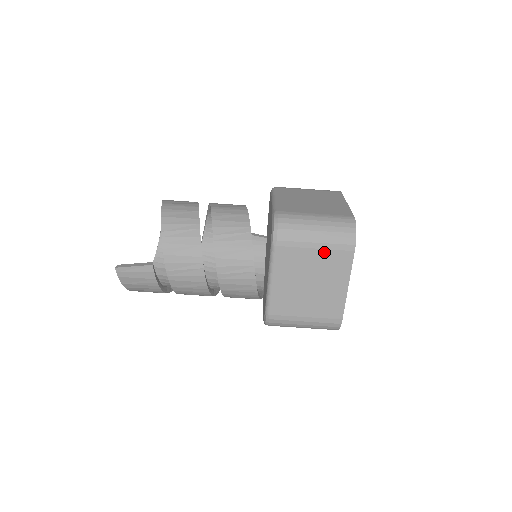
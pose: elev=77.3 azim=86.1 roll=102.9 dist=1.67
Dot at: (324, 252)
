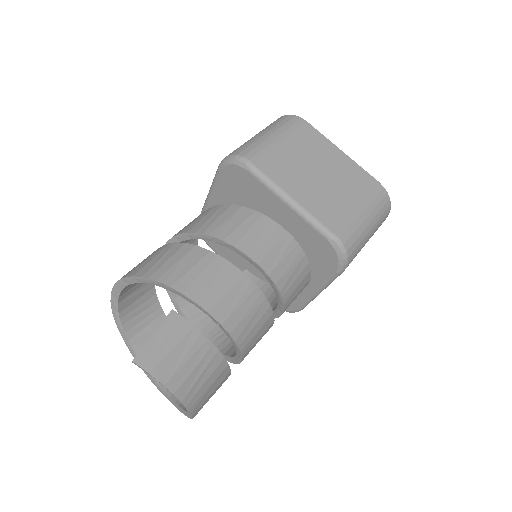
Dot at: (291, 140)
